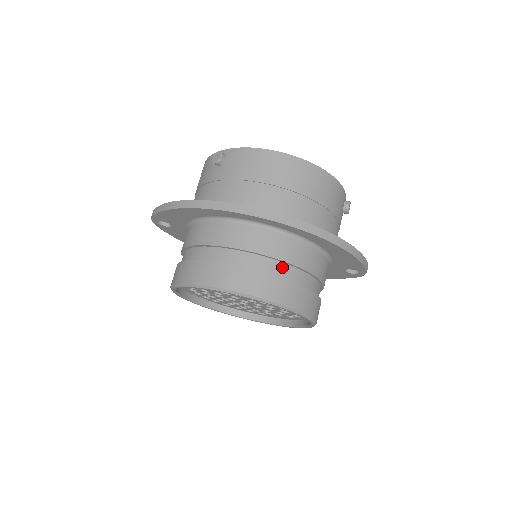
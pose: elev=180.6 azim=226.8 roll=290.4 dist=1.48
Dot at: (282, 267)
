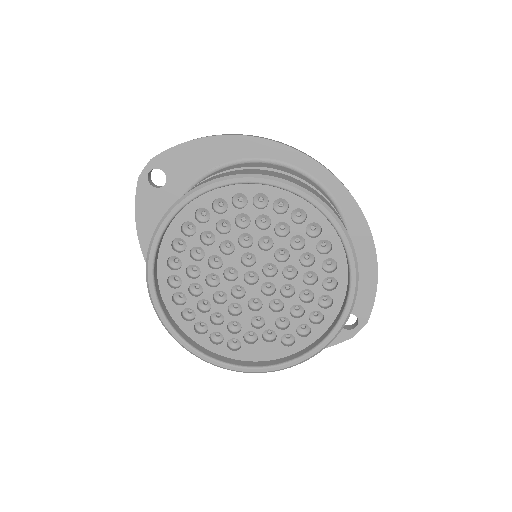
Dot at: occluded
